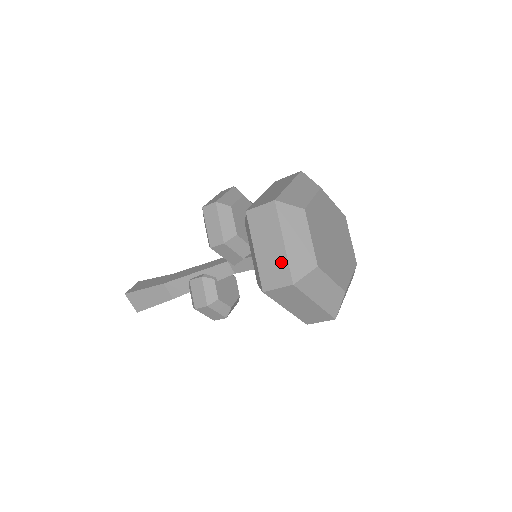
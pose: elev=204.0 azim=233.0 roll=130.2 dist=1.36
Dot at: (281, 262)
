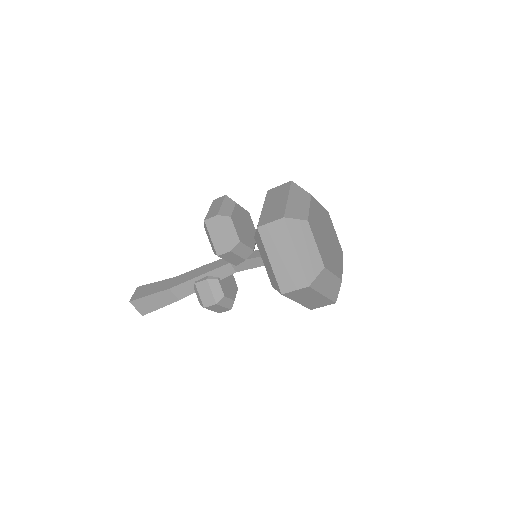
Dot at: (296, 269)
